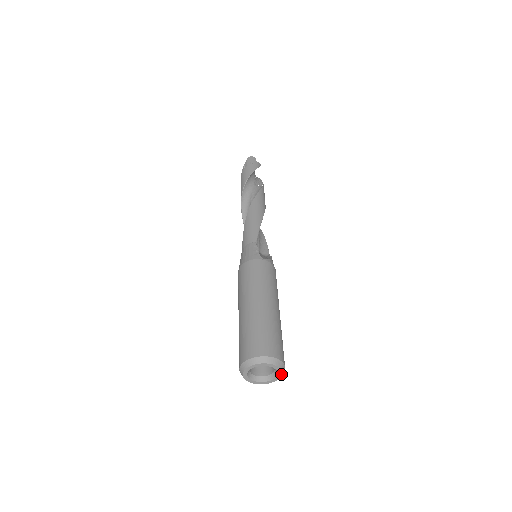
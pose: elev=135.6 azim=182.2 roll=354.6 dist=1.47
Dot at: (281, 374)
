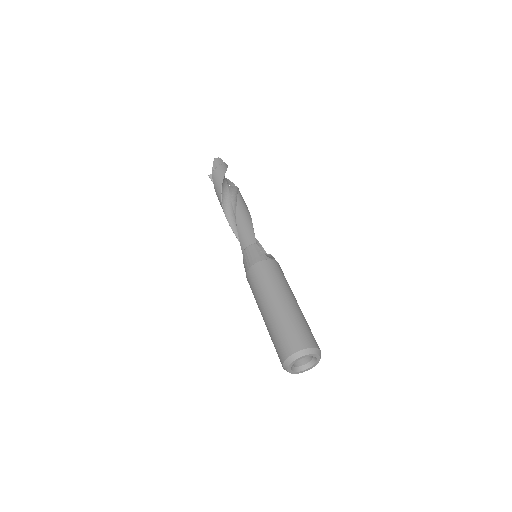
Dot at: occluded
